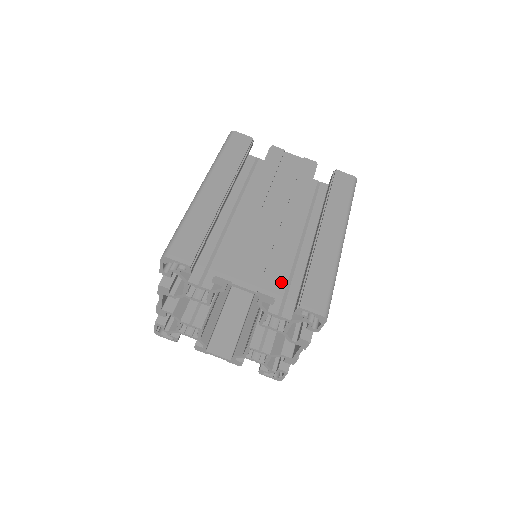
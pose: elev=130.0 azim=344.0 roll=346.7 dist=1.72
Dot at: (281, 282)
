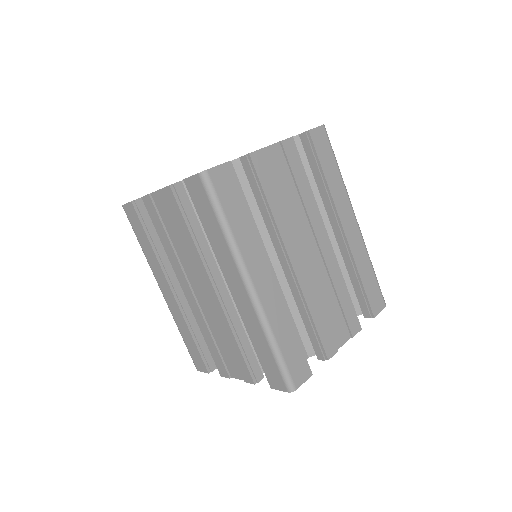
Dot at: occluded
